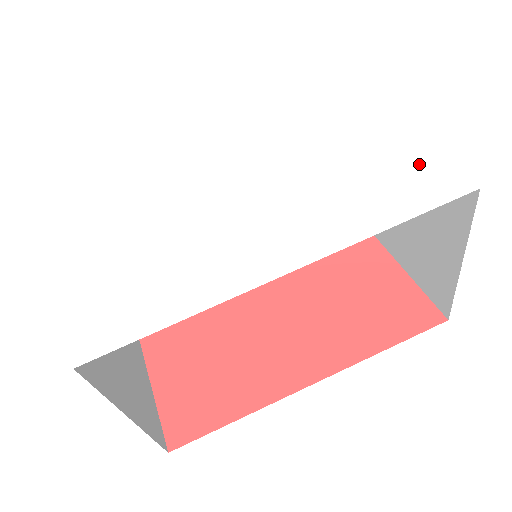
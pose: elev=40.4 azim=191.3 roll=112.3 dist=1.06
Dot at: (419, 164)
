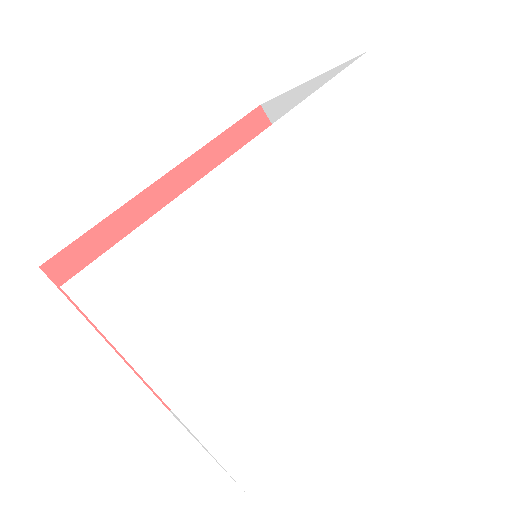
Dot at: (433, 222)
